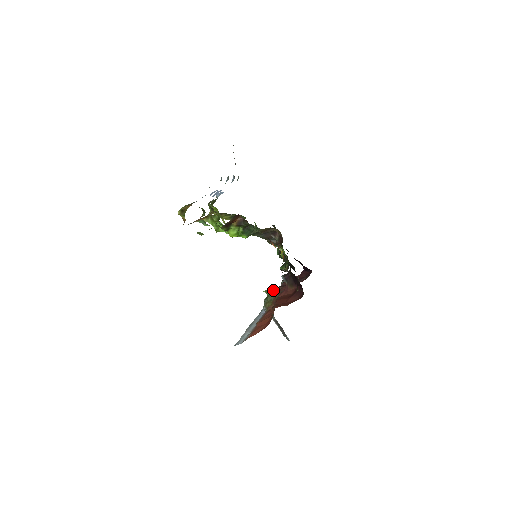
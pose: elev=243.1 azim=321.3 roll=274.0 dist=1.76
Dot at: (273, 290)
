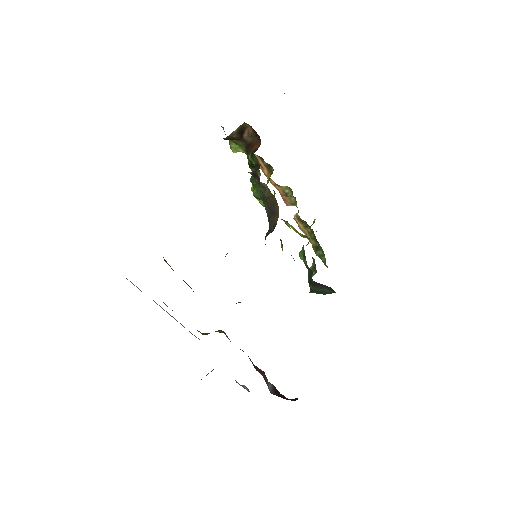
Dot at: occluded
